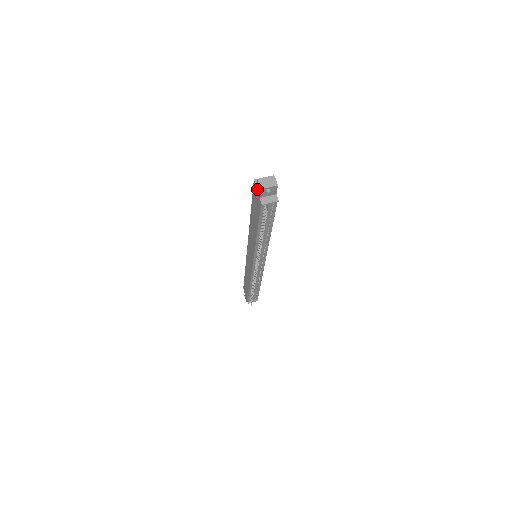
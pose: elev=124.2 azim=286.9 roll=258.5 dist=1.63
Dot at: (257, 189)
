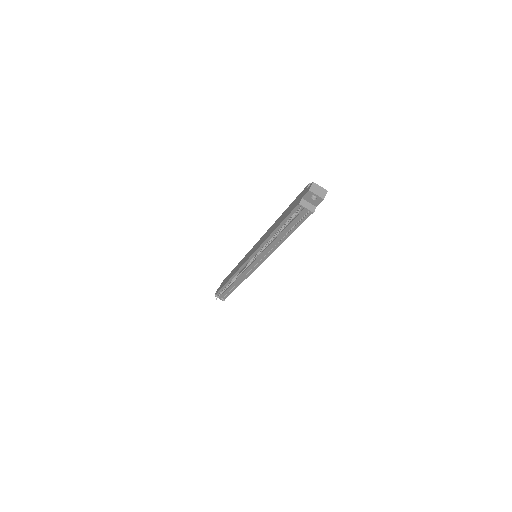
Dot at: (306, 190)
